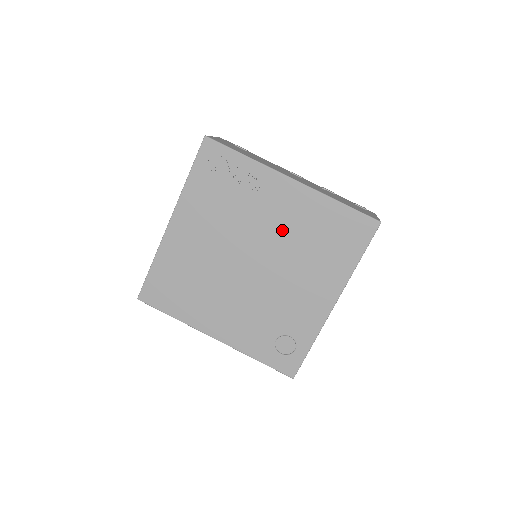
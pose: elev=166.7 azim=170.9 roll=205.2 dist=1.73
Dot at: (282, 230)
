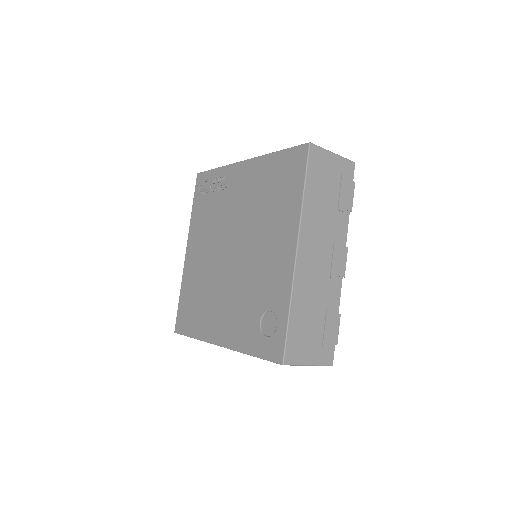
Dot at: (245, 206)
